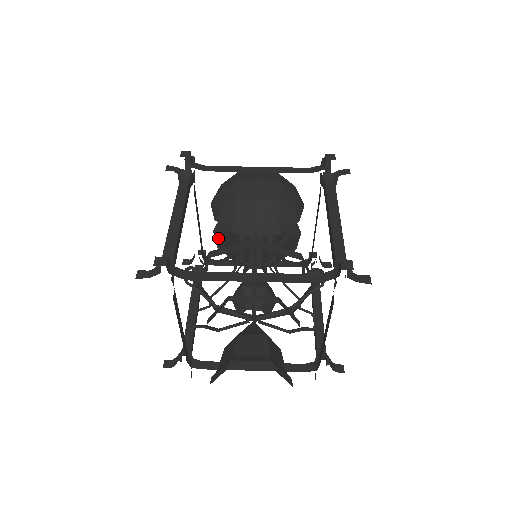
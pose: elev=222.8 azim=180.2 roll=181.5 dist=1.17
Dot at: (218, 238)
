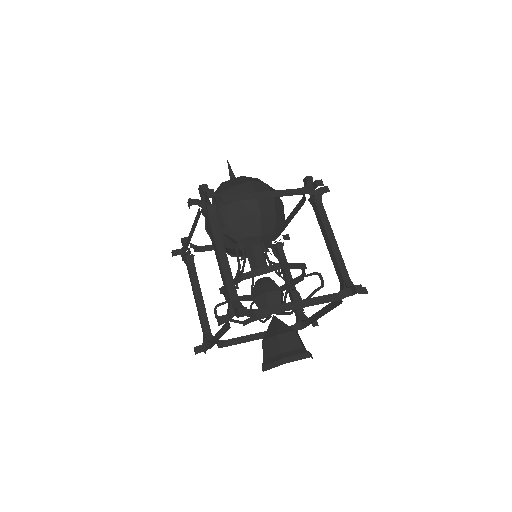
Dot at: occluded
